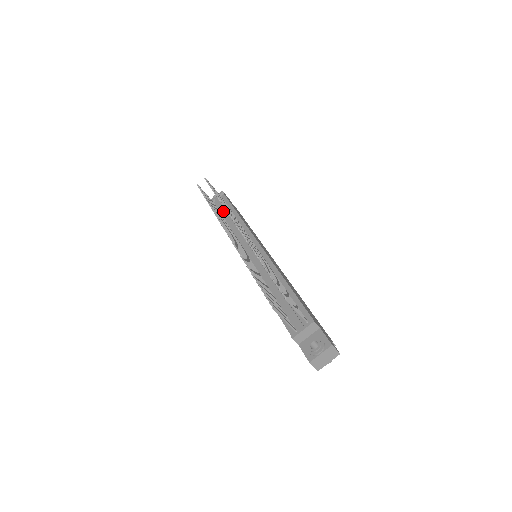
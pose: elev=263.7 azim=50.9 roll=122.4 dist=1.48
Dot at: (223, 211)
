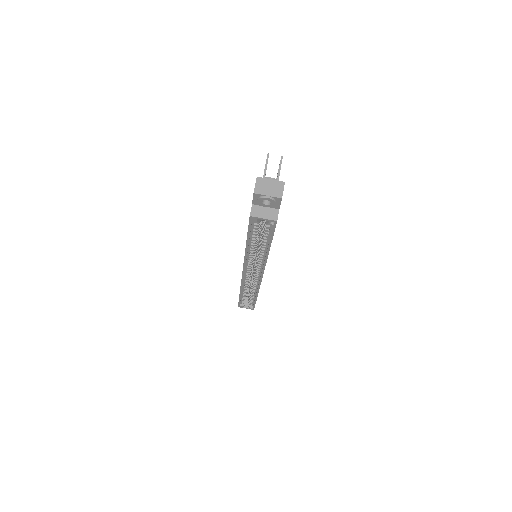
Dot at: occluded
